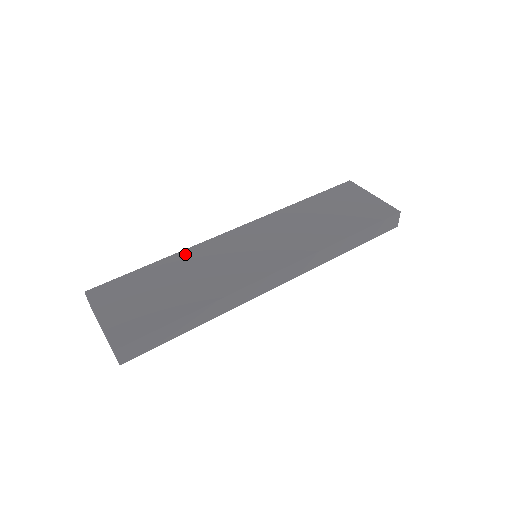
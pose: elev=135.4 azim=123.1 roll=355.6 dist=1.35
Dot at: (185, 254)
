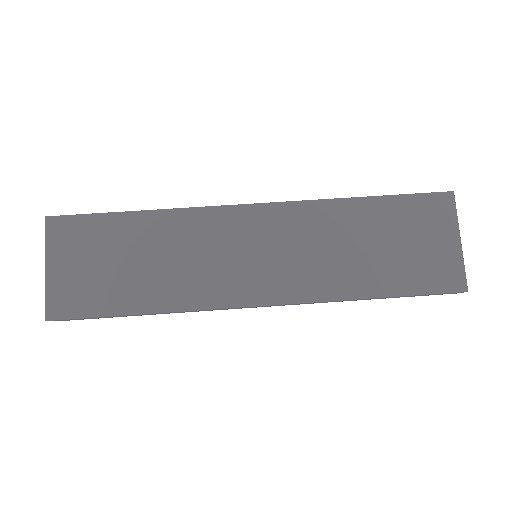
Dot at: (174, 217)
